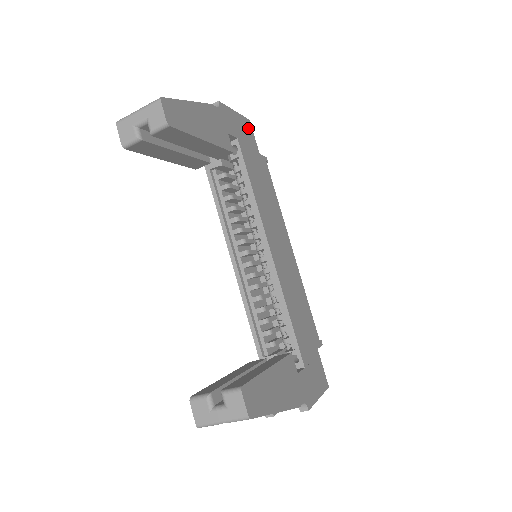
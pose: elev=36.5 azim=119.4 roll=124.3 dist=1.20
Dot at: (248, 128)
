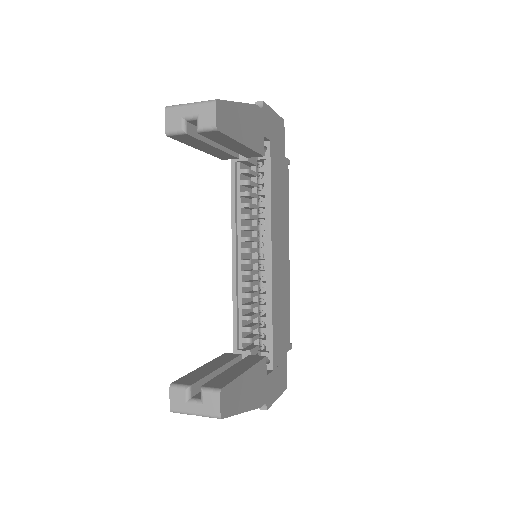
Dot at: (281, 129)
